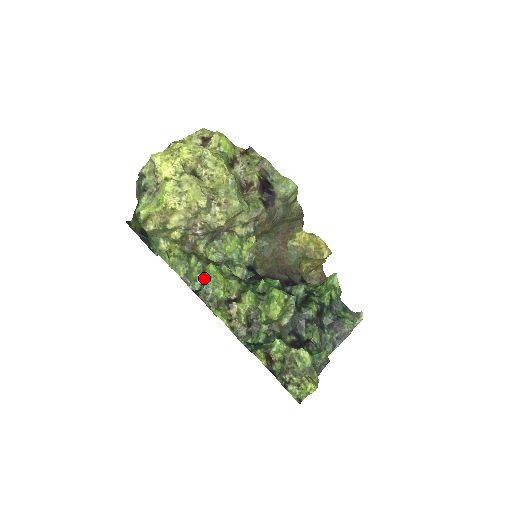
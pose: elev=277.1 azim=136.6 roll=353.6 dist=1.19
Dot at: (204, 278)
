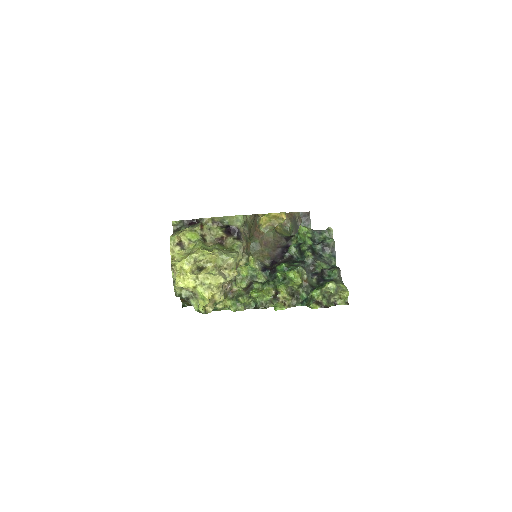
Dot at: (253, 300)
